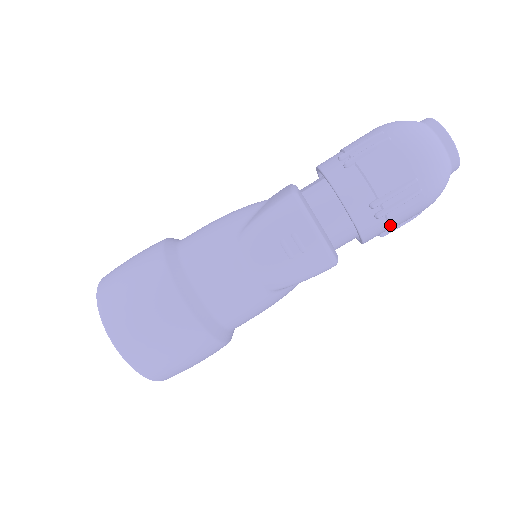
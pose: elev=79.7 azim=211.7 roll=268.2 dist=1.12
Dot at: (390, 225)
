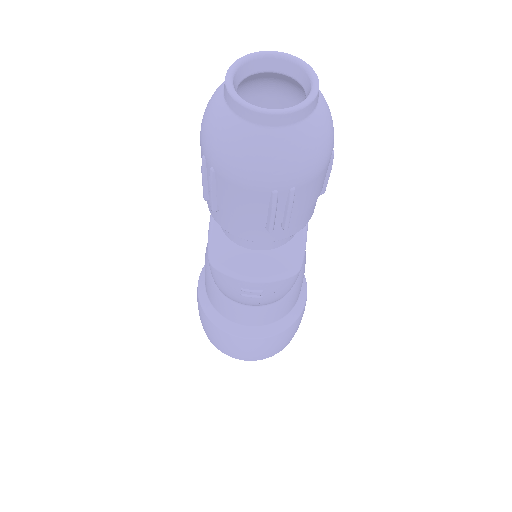
Dot at: (310, 207)
